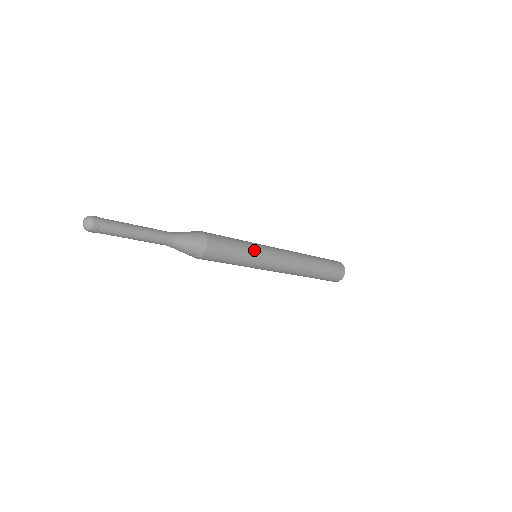
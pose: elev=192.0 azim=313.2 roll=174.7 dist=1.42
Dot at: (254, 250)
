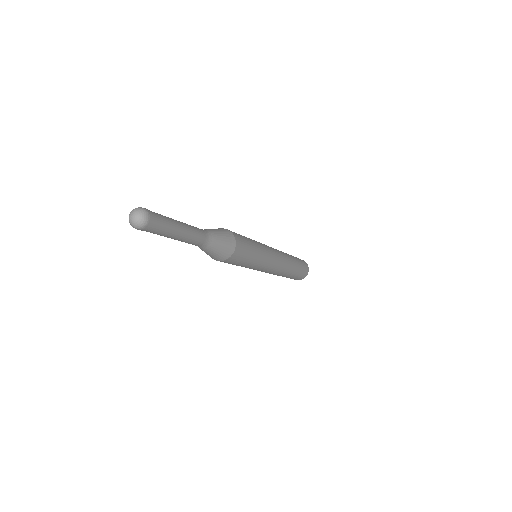
Dot at: (263, 253)
